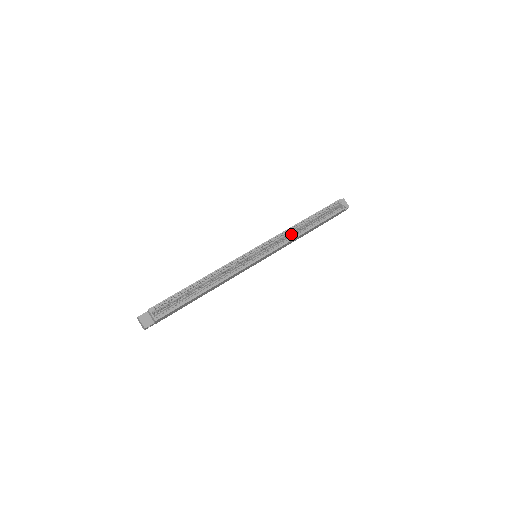
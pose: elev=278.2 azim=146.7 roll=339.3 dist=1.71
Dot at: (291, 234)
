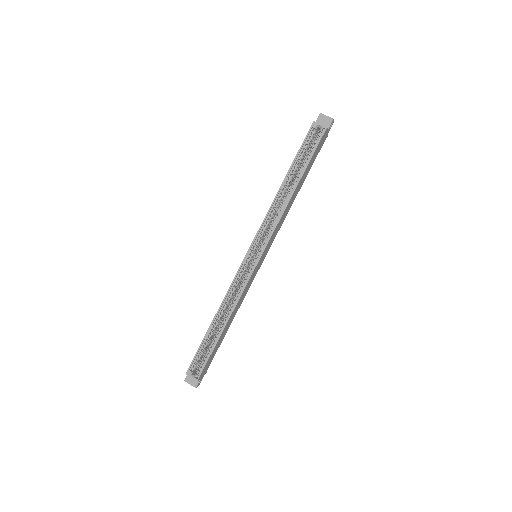
Dot at: (280, 205)
